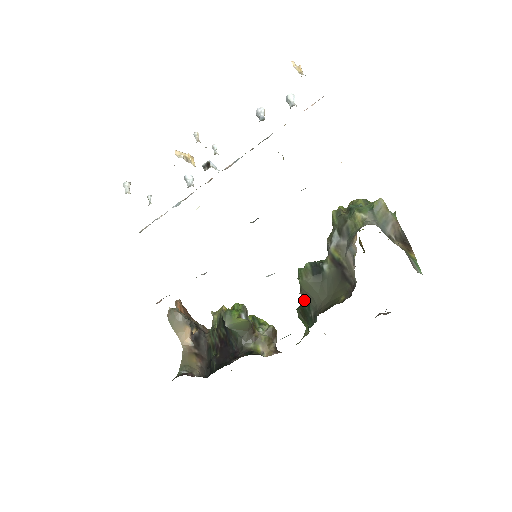
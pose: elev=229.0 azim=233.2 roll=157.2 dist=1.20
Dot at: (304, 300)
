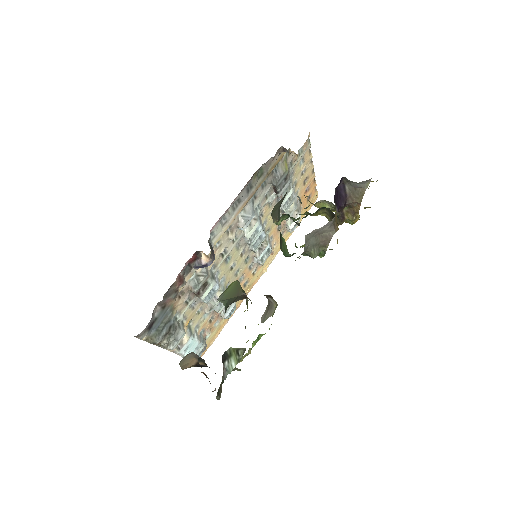
Dot at: occluded
